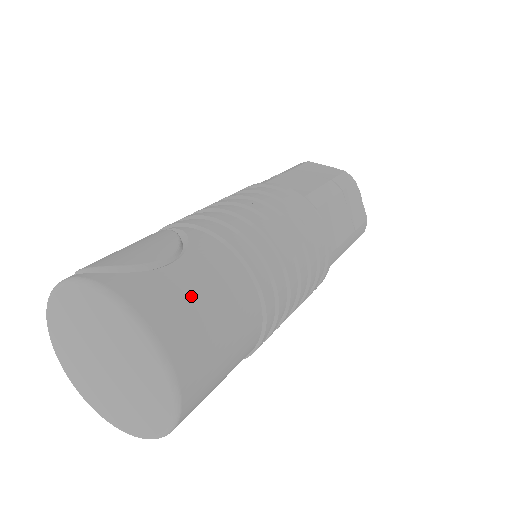
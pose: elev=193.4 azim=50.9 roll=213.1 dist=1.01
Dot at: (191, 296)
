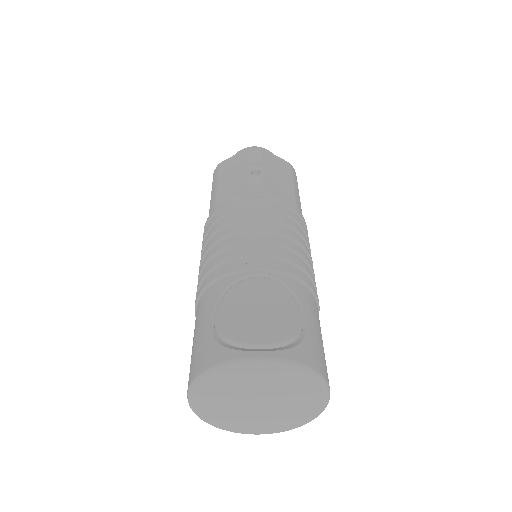
Dot at: (322, 346)
